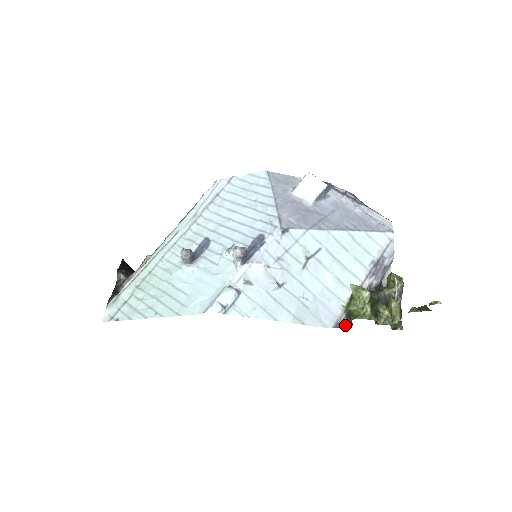
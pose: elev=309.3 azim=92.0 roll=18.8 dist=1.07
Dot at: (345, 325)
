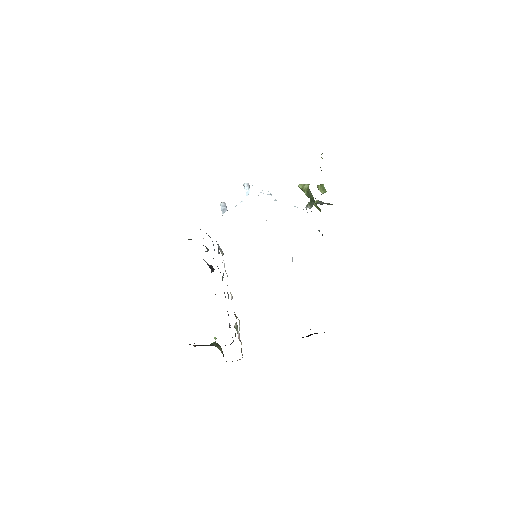
Dot at: (312, 205)
